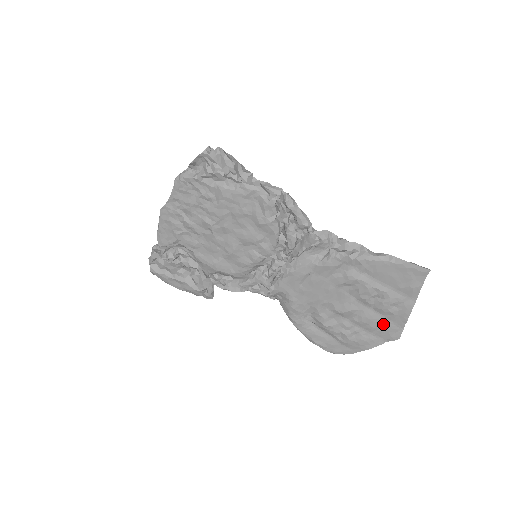
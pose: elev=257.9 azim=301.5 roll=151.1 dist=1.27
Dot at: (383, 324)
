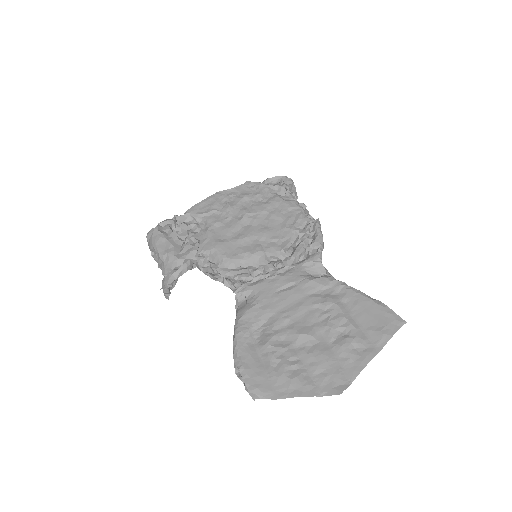
Dot at: (332, 367)
